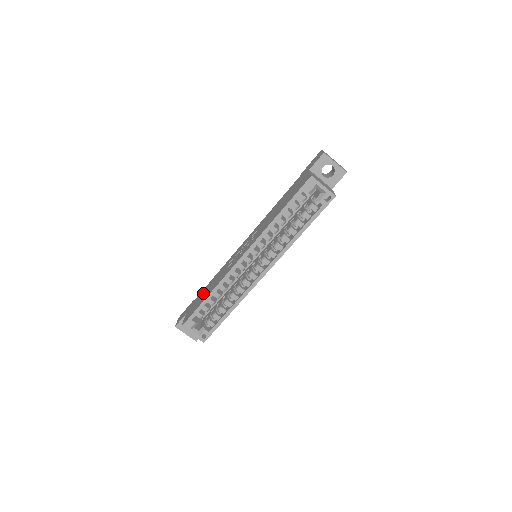
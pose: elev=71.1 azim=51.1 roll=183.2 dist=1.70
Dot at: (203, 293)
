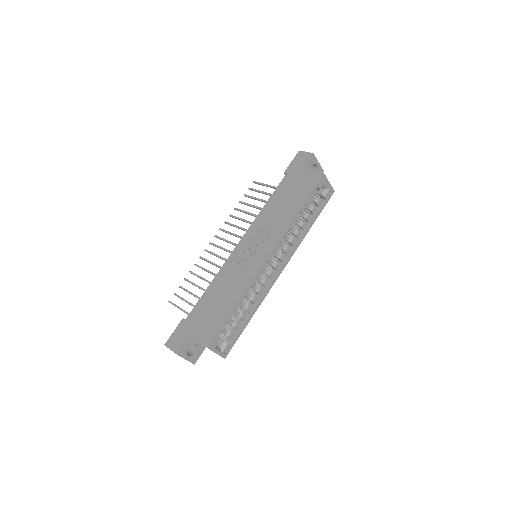
Dot at: (209, 306)
